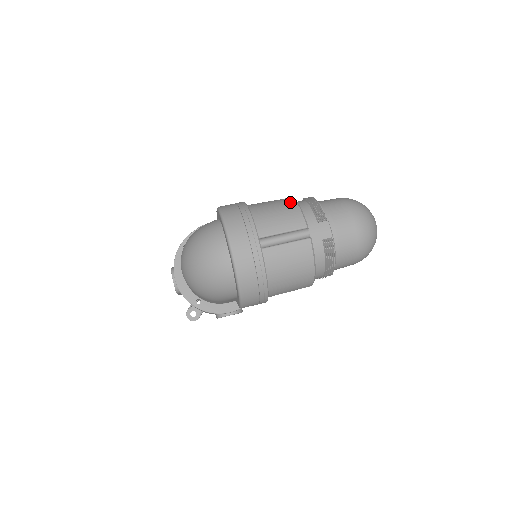
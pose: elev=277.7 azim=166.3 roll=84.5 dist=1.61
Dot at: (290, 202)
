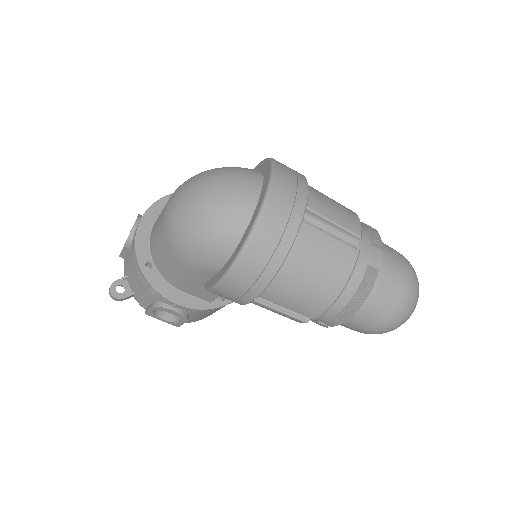
Dot at: occluded
